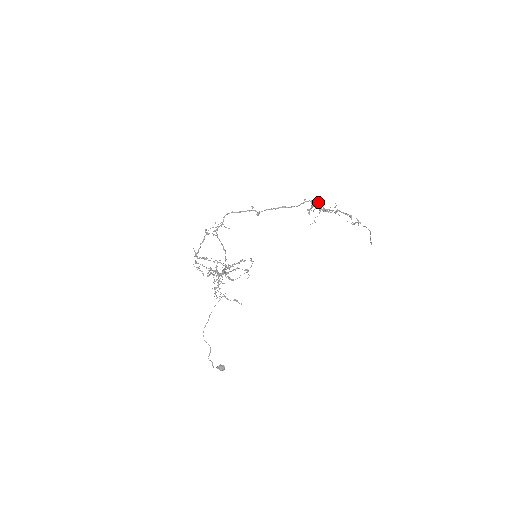
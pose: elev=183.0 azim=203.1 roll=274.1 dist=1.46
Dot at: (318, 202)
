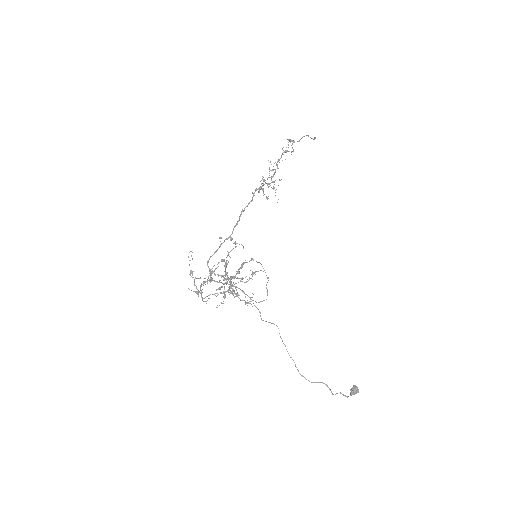
Dot at: occluded
